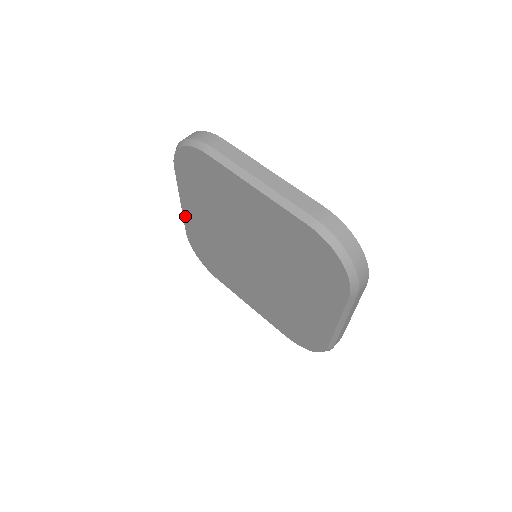
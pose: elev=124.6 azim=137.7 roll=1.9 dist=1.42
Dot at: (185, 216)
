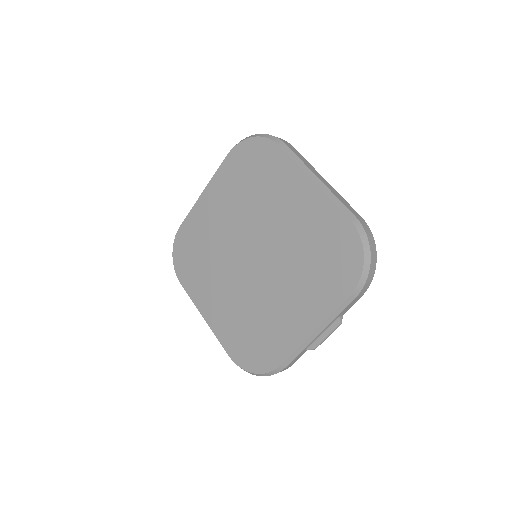
Dot at: (213, 328)
